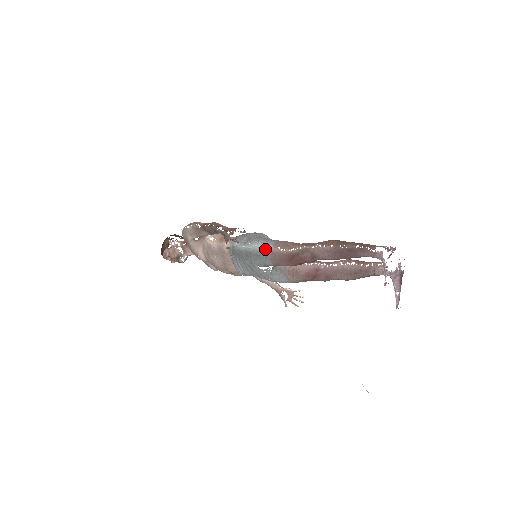
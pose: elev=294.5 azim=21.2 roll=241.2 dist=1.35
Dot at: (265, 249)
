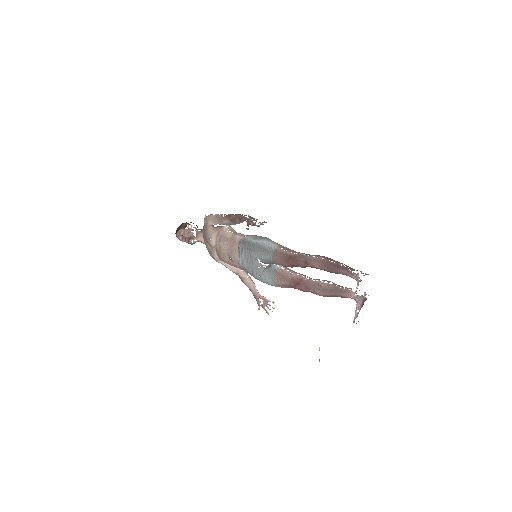
Dot at: (271, 246)
